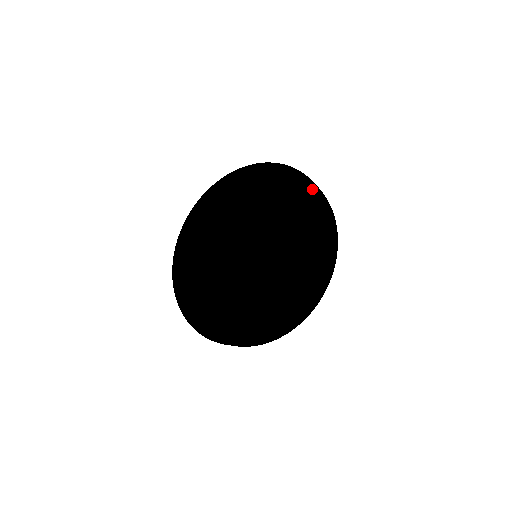
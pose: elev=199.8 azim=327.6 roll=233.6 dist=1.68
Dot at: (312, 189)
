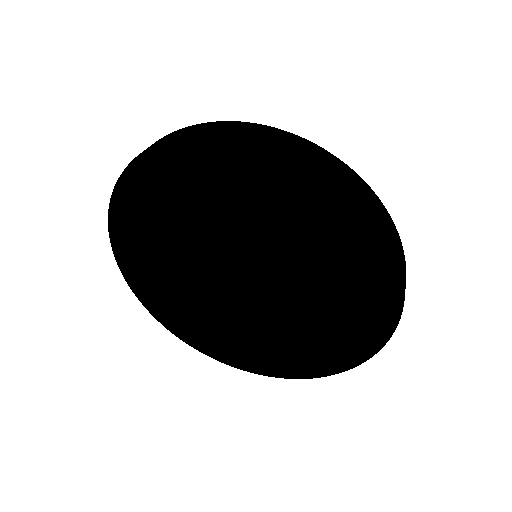
Dot at: (377, 342)
